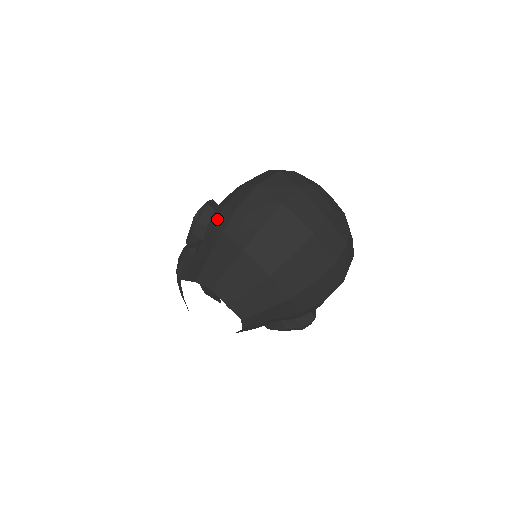
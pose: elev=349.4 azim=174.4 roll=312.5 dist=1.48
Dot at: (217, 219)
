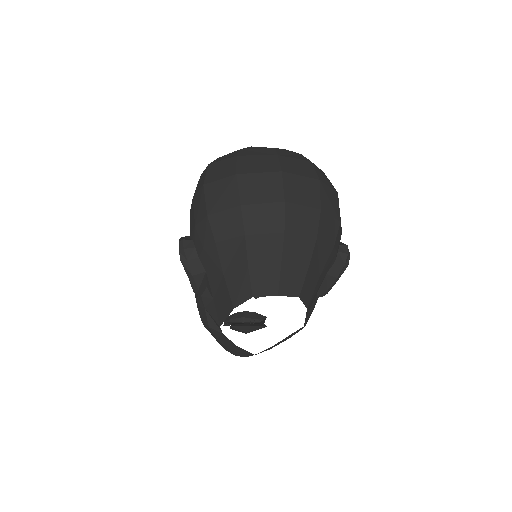
Dot at: (200, 241)
